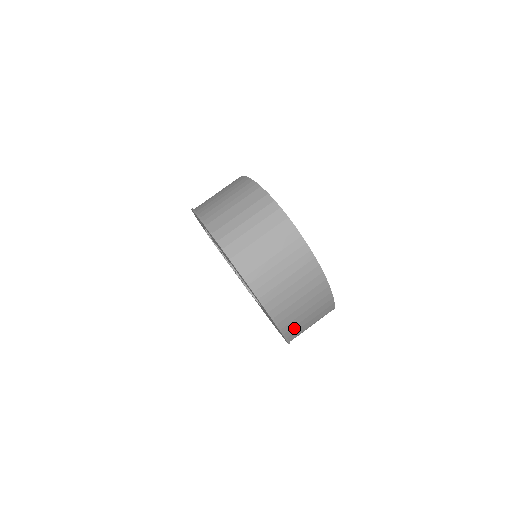
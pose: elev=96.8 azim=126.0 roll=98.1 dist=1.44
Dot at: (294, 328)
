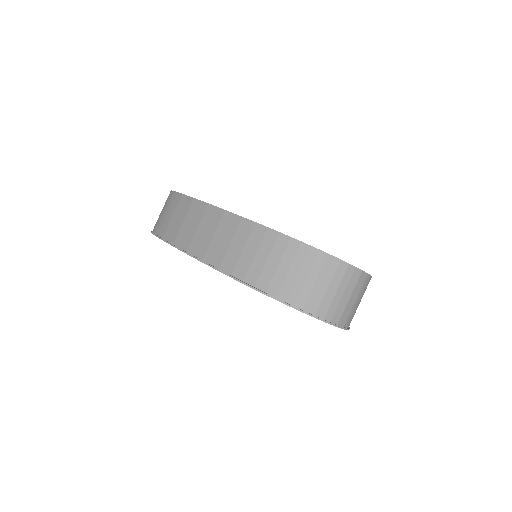
Dot at: occluded
